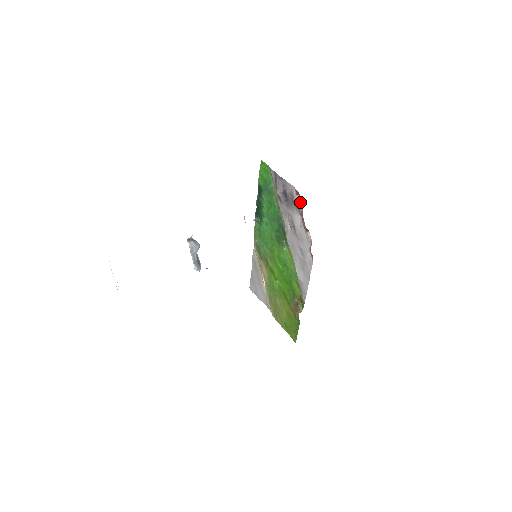
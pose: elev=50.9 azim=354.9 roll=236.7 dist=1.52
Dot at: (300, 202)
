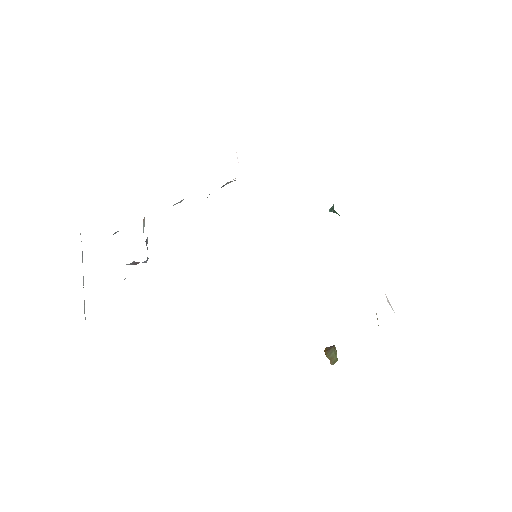
Dot at: occluded
